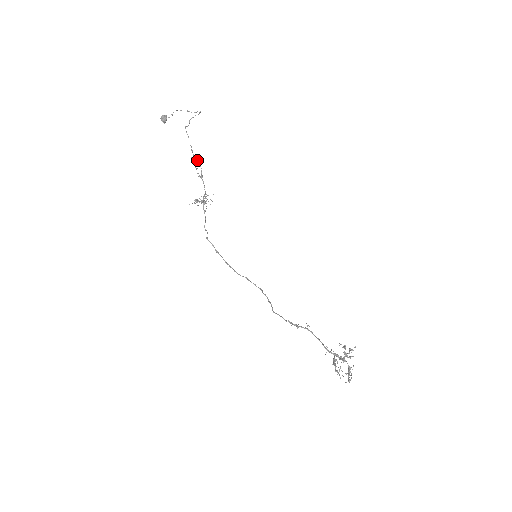
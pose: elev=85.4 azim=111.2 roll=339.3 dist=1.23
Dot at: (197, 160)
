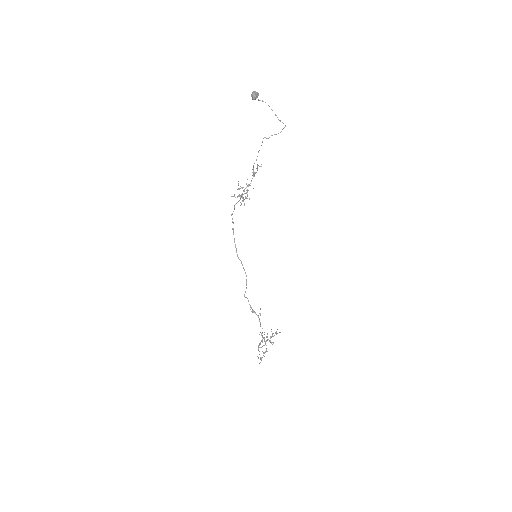
Dot at: (257, 168)
